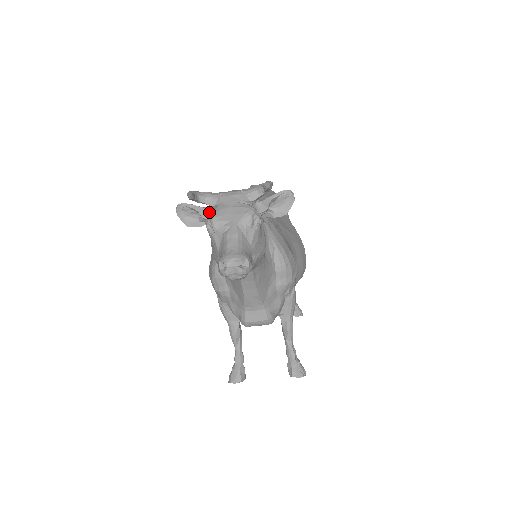
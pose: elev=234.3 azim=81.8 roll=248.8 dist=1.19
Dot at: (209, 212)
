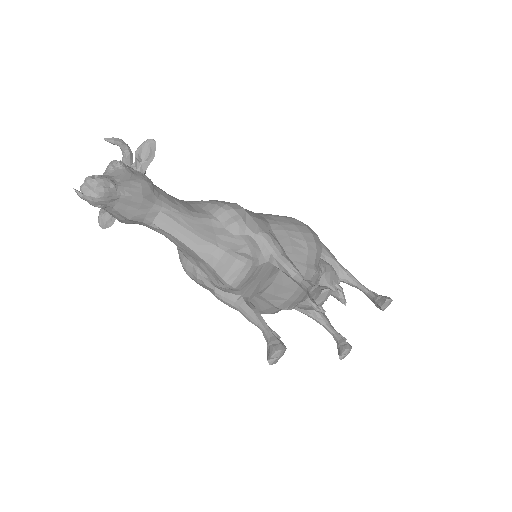
Dot at: occluded
